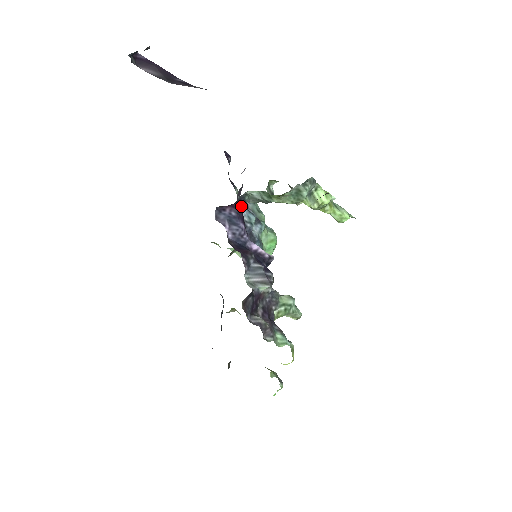
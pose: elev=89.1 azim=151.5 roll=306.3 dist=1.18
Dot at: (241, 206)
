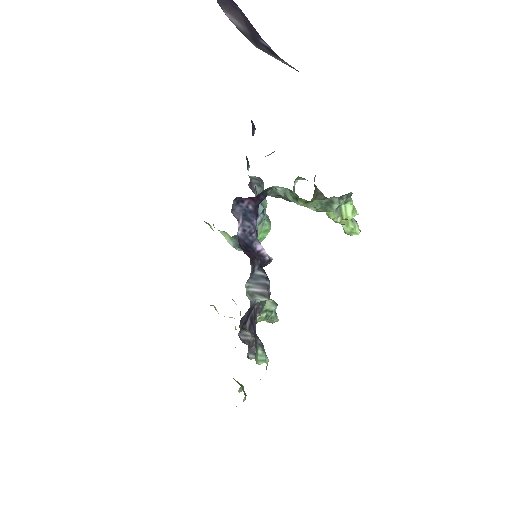
Dot at: (261, 200)
